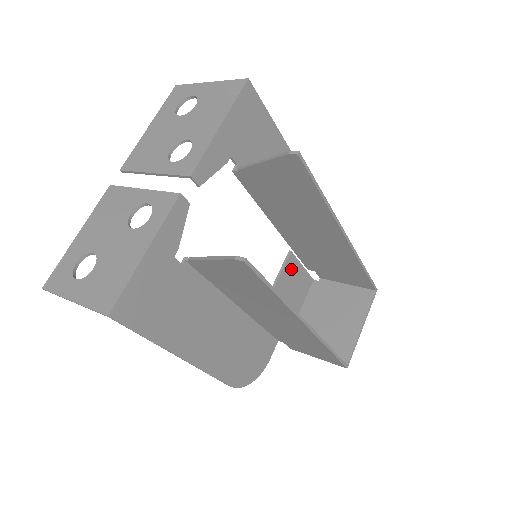
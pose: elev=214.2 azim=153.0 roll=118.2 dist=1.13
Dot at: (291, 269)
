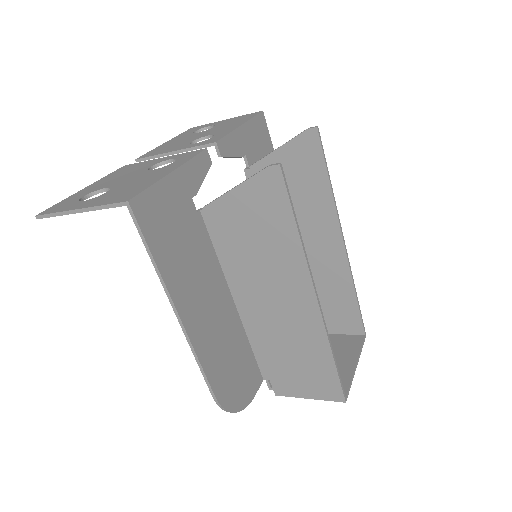
Dot at: occluded
